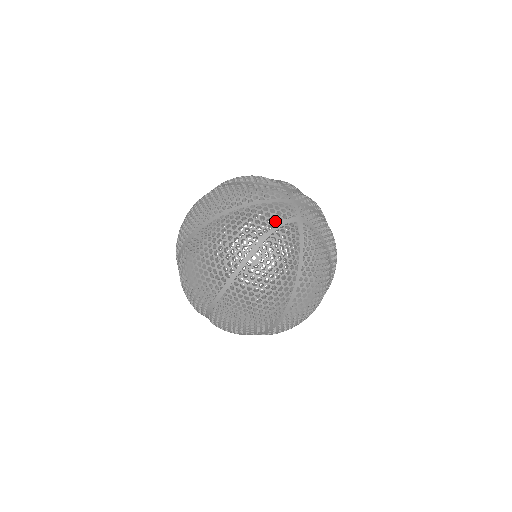
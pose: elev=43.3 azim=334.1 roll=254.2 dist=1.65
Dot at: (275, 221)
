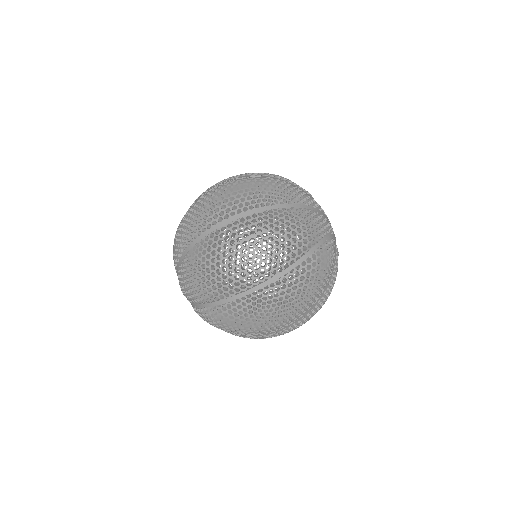
Dot at: (325, 232)
